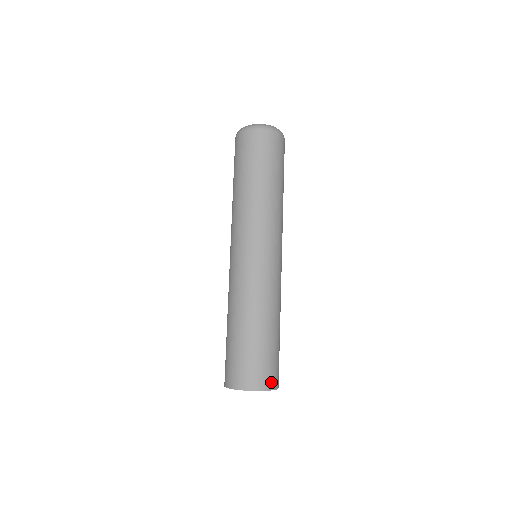
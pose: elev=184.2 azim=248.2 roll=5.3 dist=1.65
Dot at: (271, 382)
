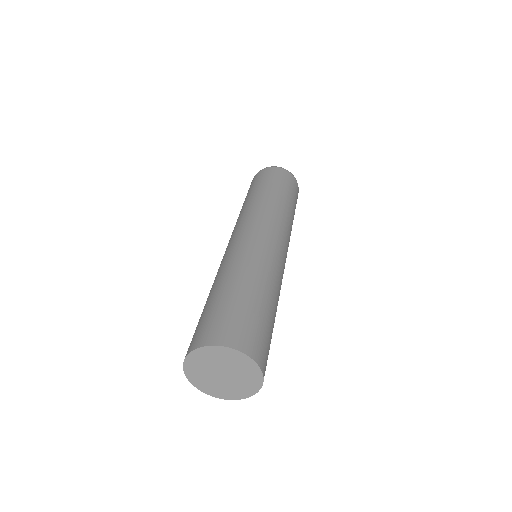
Dot at: (257, 352)
